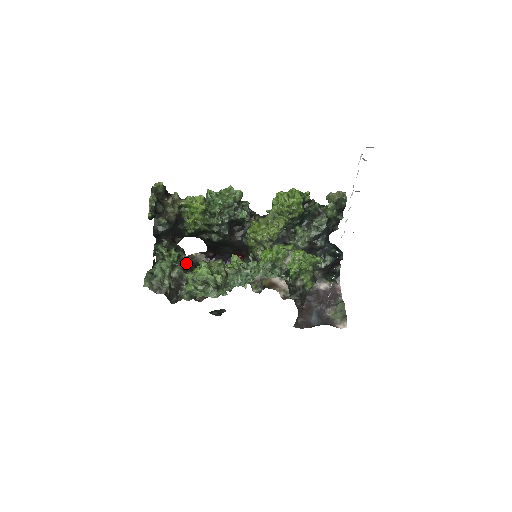
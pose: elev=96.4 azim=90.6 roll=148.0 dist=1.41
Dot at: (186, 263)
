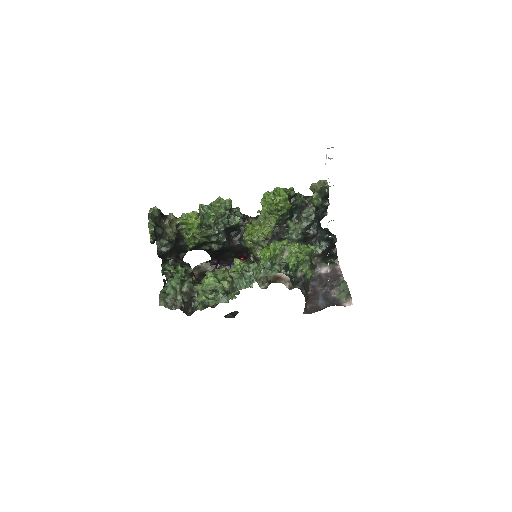
Dot at: (194, 276)
